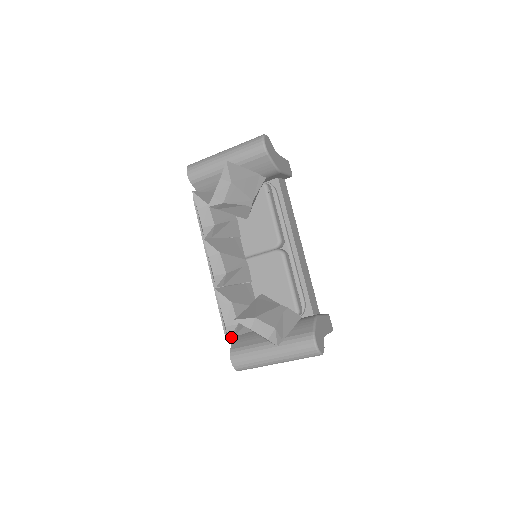
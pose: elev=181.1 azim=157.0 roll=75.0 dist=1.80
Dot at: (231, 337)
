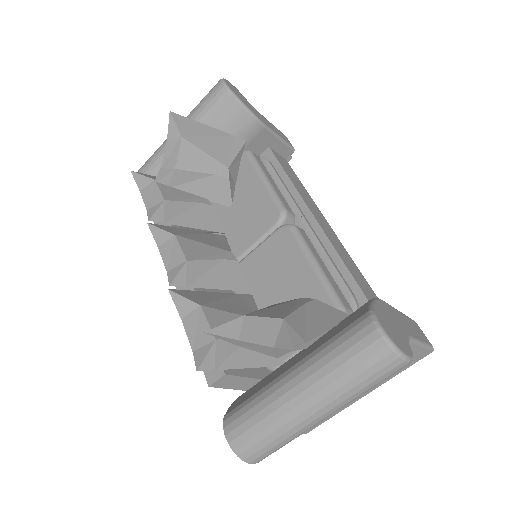
Dot at: (205, 370)
